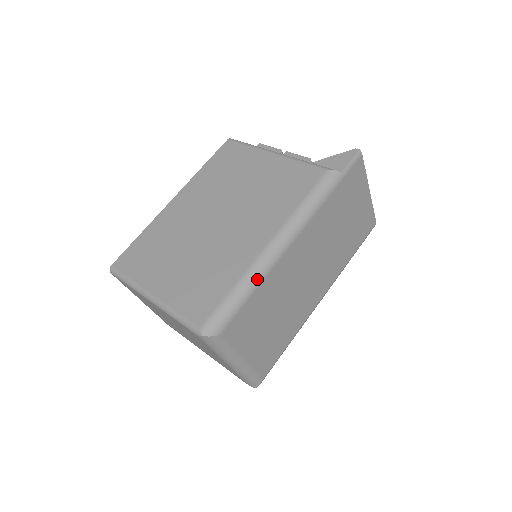
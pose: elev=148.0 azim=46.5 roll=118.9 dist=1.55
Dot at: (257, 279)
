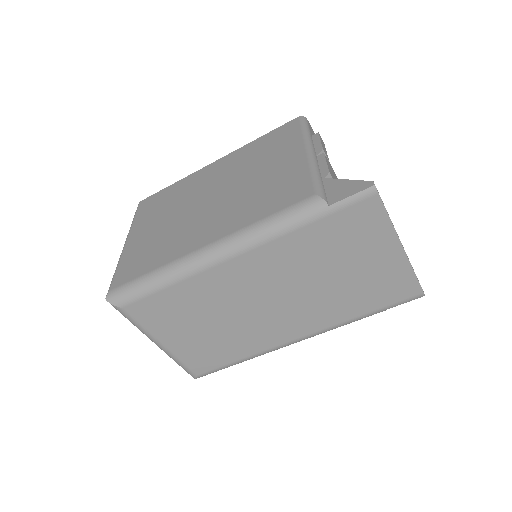
Dot at: (173, 277)
